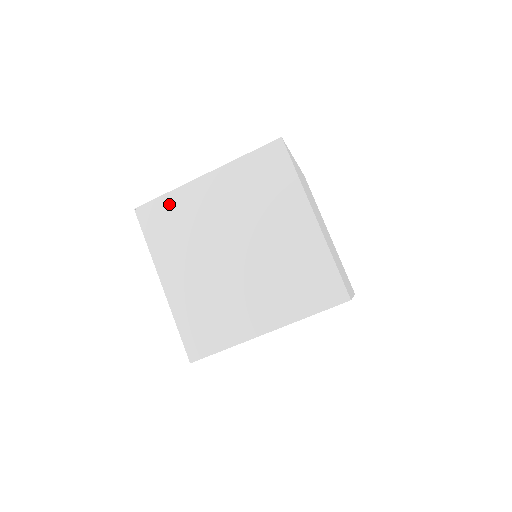
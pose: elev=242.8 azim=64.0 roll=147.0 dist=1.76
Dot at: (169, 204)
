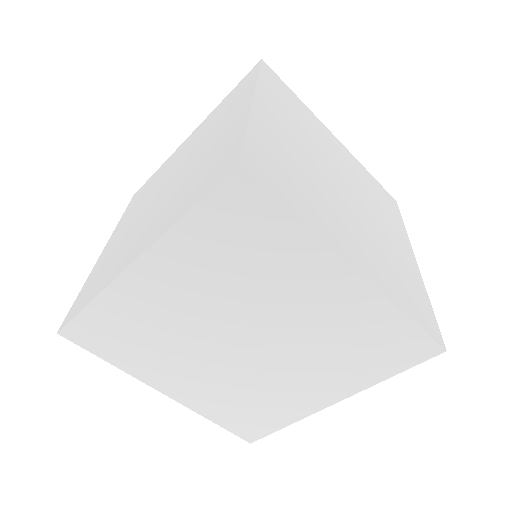
Dot at: (104, 315)
